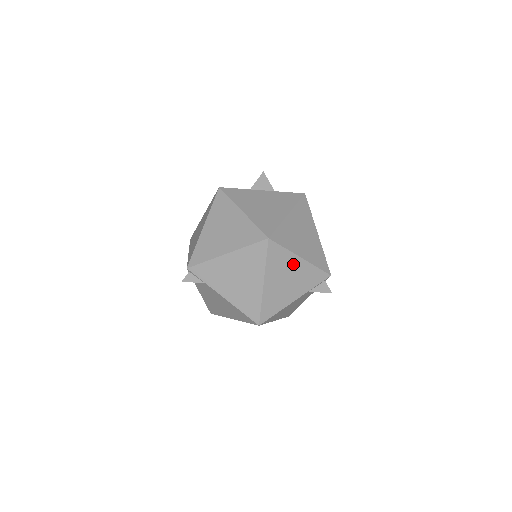
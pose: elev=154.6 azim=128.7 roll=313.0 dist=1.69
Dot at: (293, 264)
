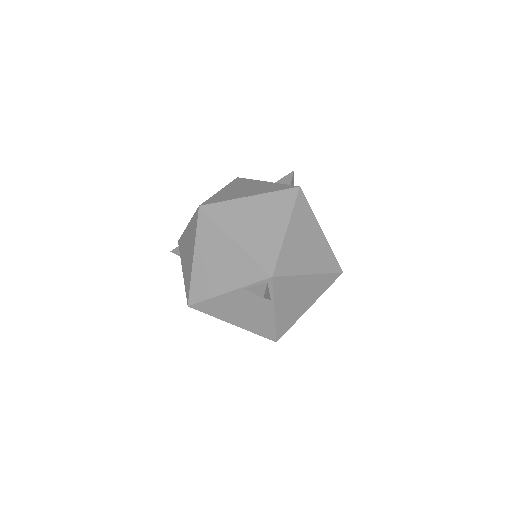
Dot at: (225, 245)
